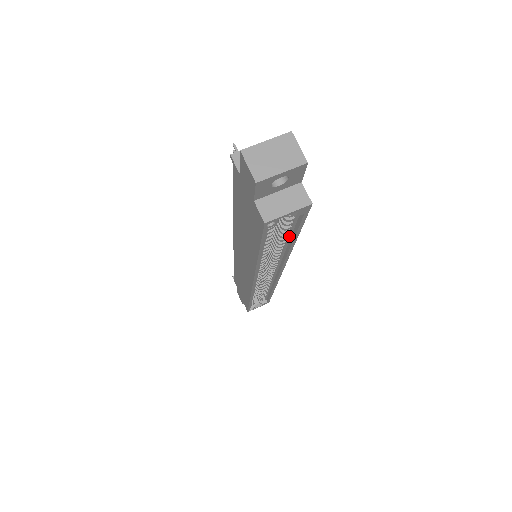
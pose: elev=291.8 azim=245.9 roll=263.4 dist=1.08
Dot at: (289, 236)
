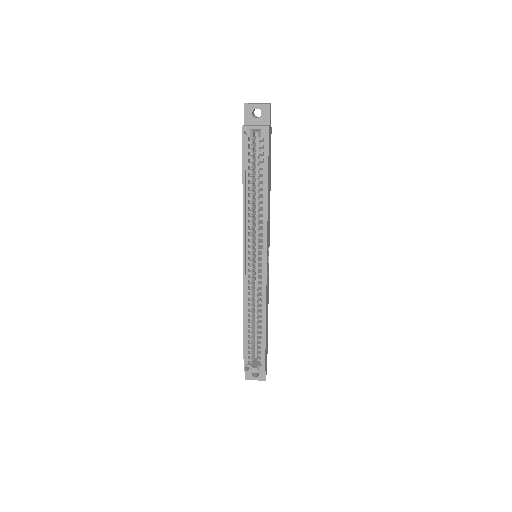
Dot at: (264, 182)
